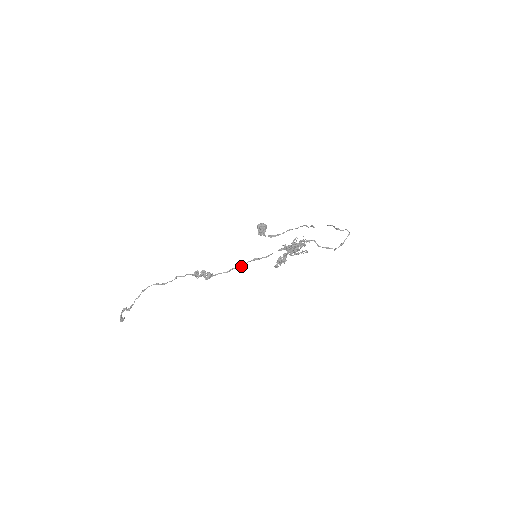
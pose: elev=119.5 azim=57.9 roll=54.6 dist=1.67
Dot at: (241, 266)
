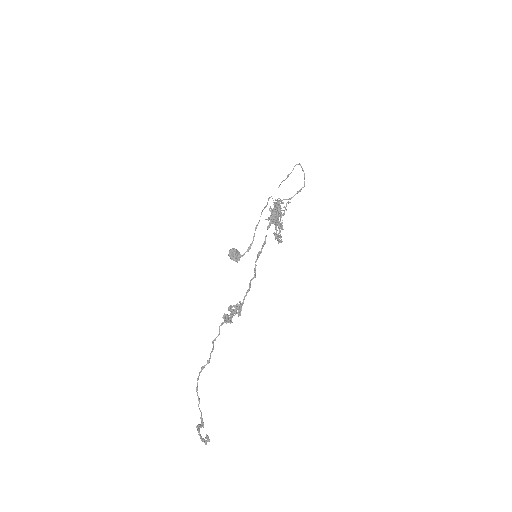
Dot at: (254, 271)
